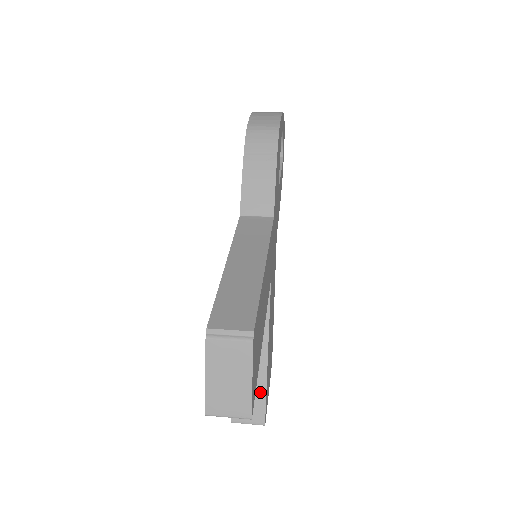
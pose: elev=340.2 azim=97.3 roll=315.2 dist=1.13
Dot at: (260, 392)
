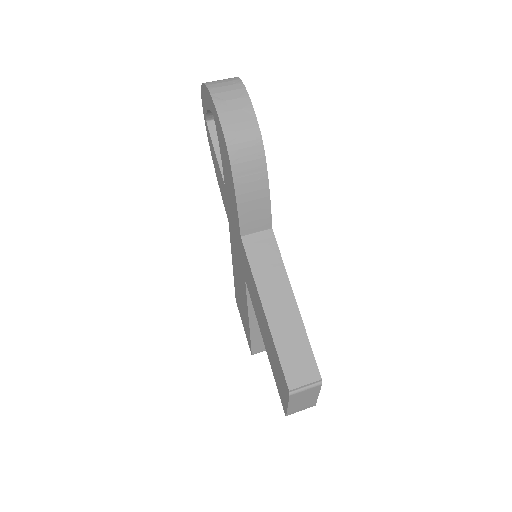
Dot at: occluded
